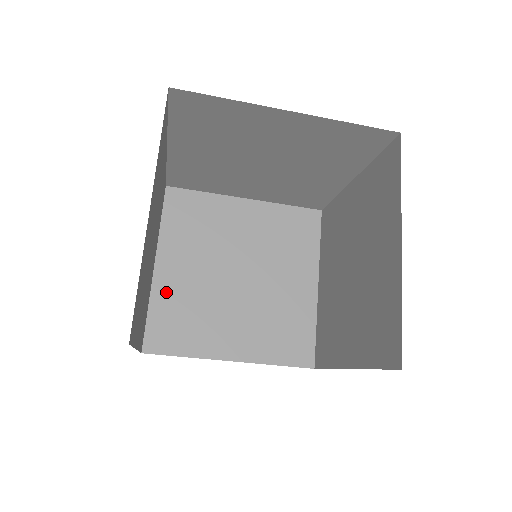
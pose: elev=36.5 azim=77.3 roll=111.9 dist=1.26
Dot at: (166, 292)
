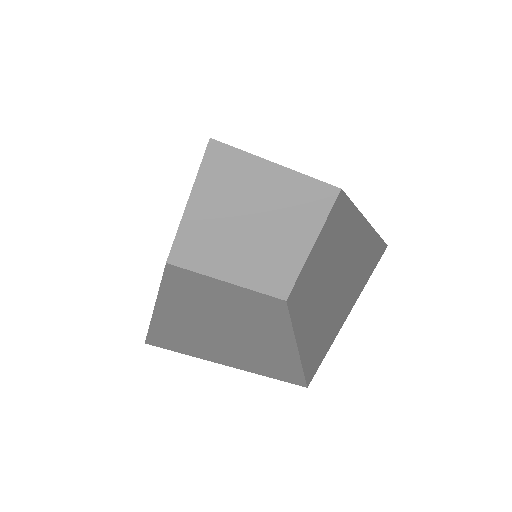
Dot at: (167, 313)
